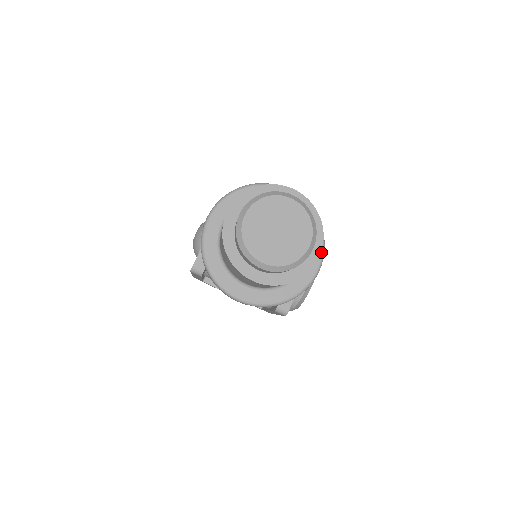
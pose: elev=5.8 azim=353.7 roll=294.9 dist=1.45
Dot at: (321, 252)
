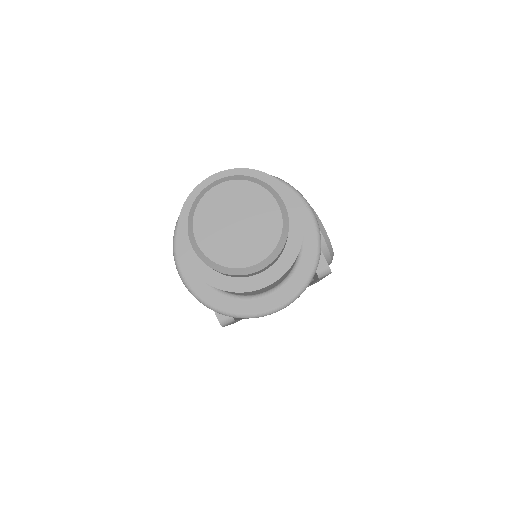
Dot at: (296, 195)
